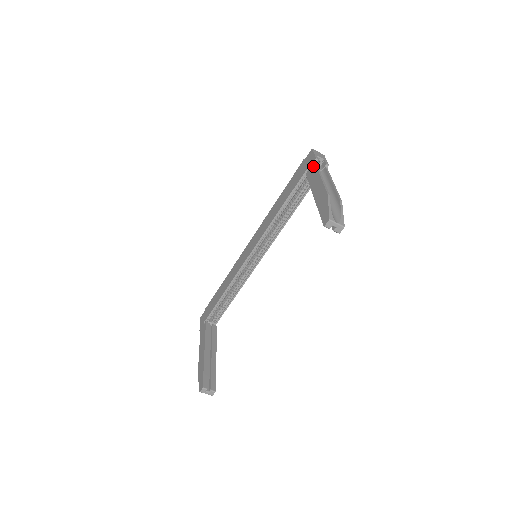
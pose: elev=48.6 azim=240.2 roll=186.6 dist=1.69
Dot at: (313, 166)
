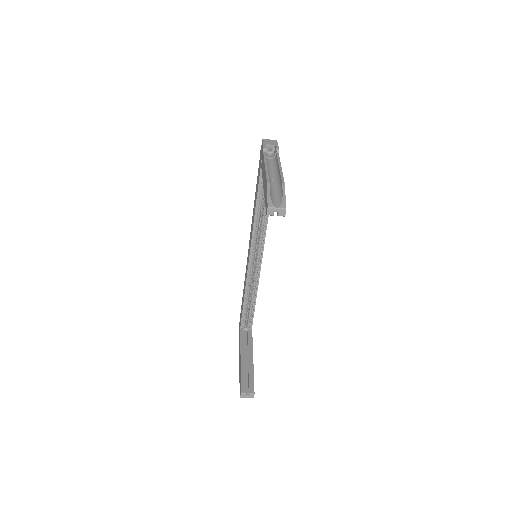
Dot at: (262, 156)
